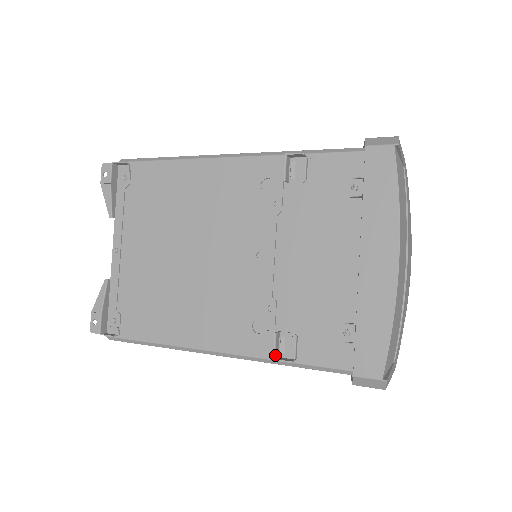
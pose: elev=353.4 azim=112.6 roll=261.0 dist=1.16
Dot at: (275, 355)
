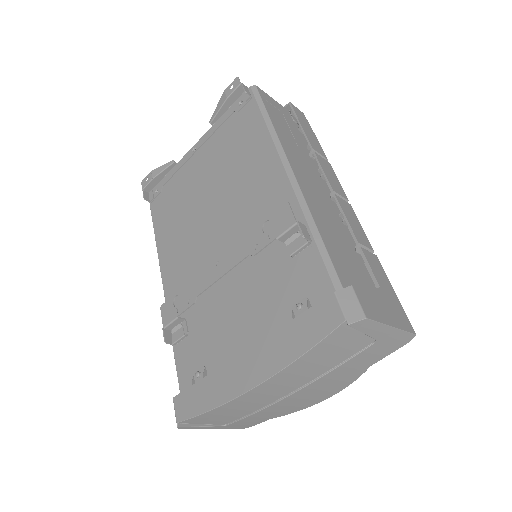
Dot at: (166, 327)
